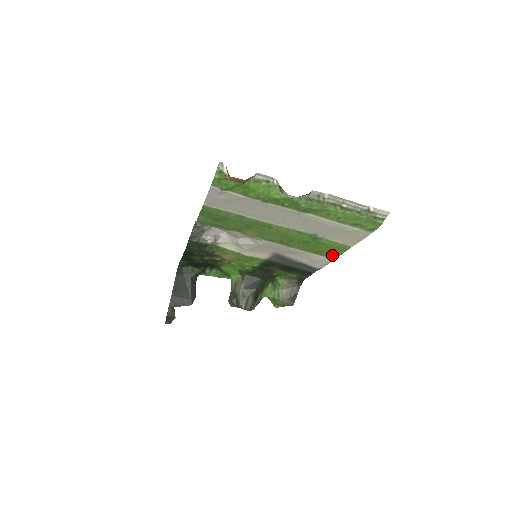
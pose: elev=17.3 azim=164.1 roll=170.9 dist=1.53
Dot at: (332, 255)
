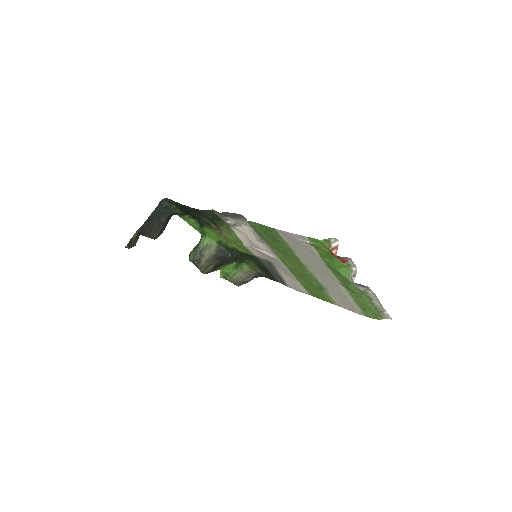
Dot at: (314, 295)
